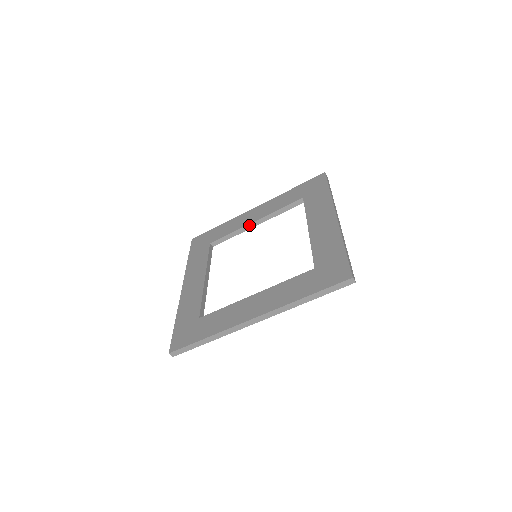
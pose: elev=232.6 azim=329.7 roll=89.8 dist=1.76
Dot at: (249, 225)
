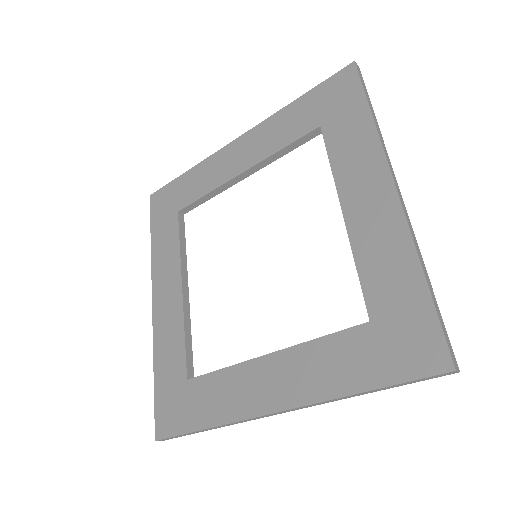
Dot at: (233, 179)
